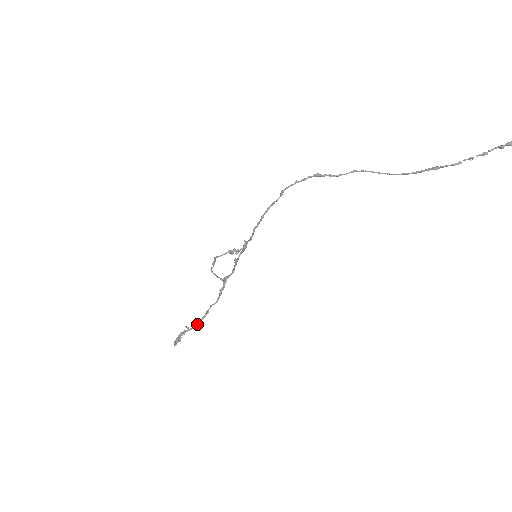
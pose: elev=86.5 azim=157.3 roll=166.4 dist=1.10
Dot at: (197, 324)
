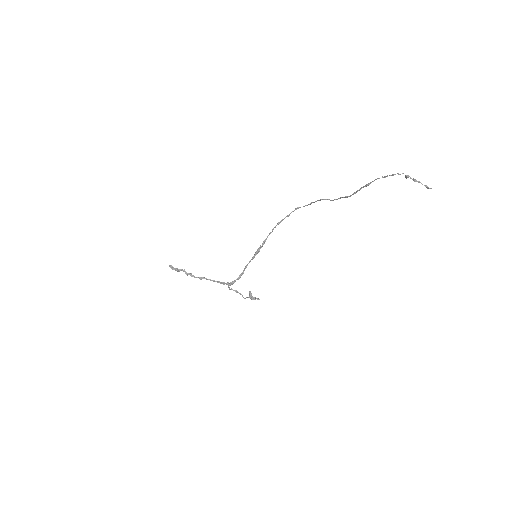
Dot at: (190, 275)
